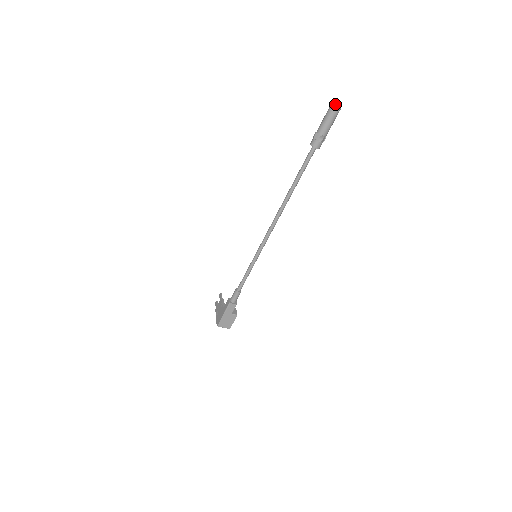
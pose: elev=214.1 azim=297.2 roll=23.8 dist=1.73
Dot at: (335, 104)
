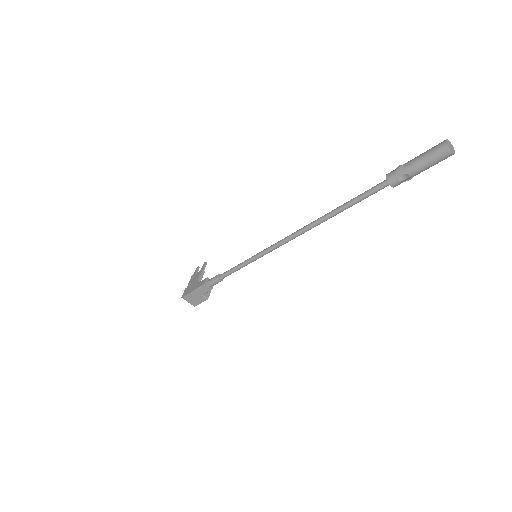
Dot at: (450, 143)
